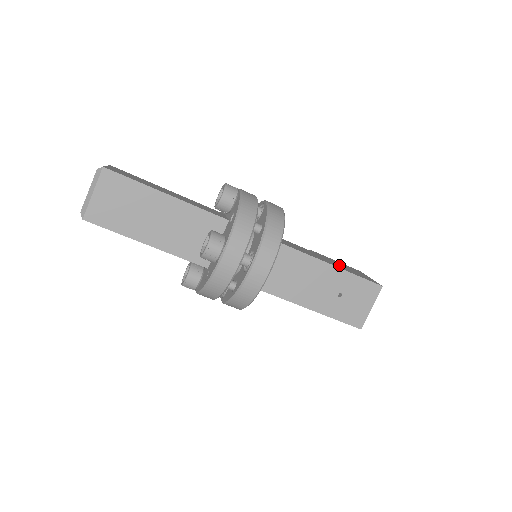
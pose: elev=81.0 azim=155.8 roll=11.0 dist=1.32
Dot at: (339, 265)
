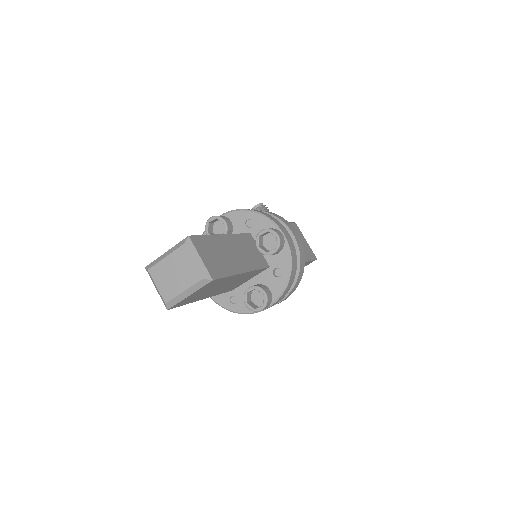
Dot at: occluded
